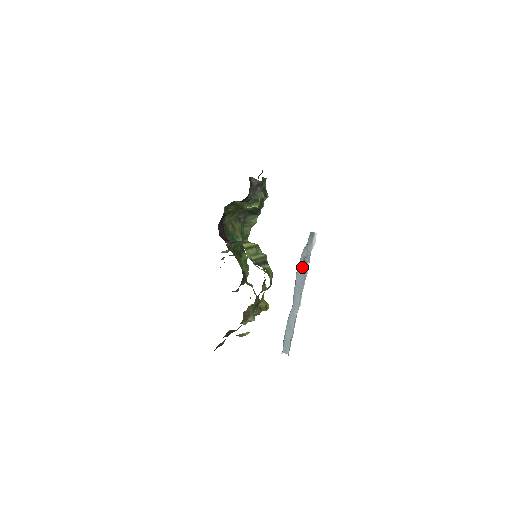
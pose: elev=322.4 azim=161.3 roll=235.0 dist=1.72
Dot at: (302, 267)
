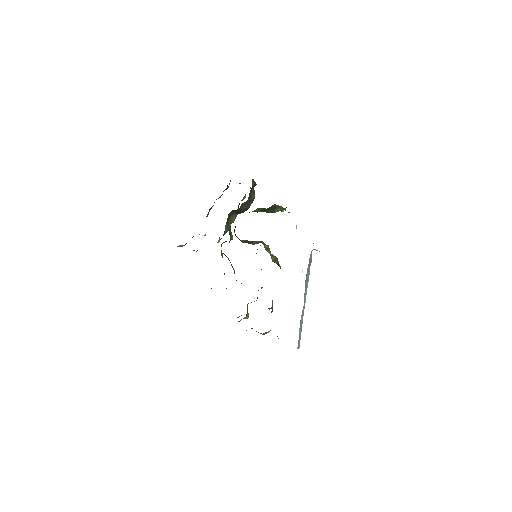
Dot at: (308, 270)
